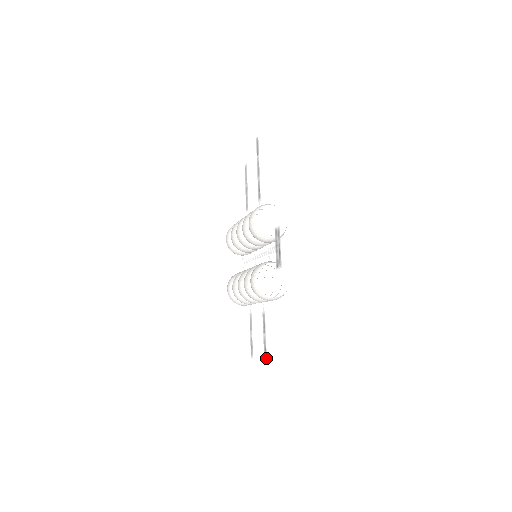
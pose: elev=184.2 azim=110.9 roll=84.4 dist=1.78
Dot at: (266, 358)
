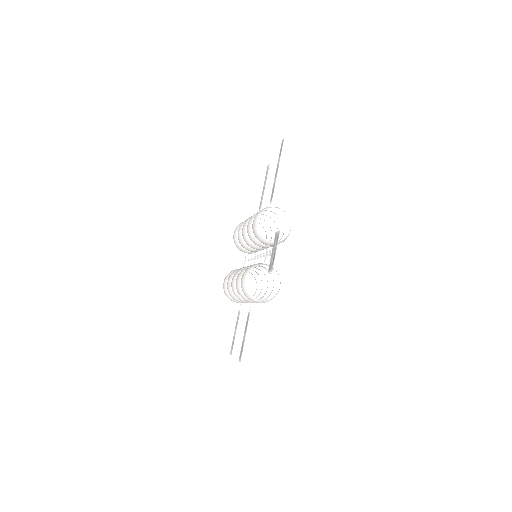
Dot at: occluded
